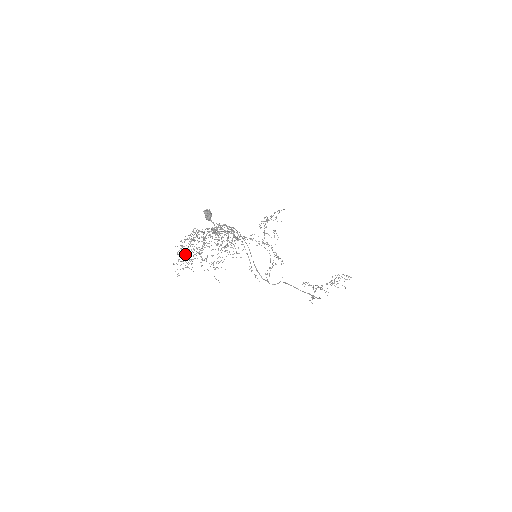
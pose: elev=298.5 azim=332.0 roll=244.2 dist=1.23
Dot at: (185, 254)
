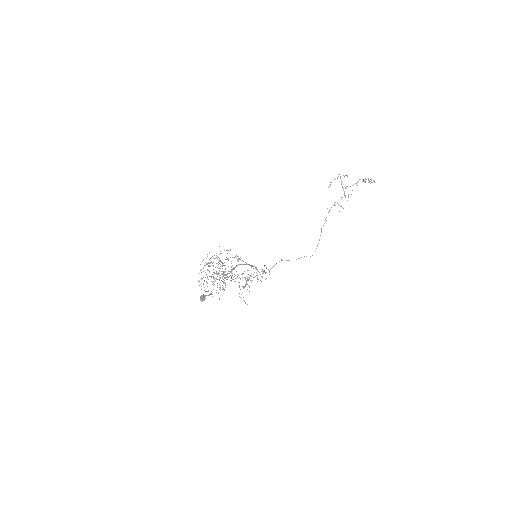
Dot at: (203, 283)
